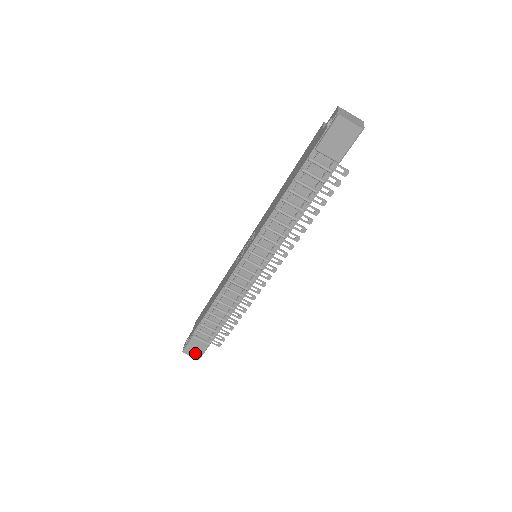
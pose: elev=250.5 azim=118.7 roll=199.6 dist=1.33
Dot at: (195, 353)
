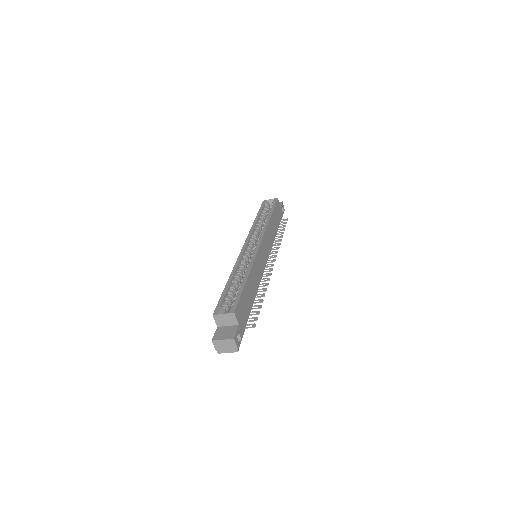
Dot at: occluded
